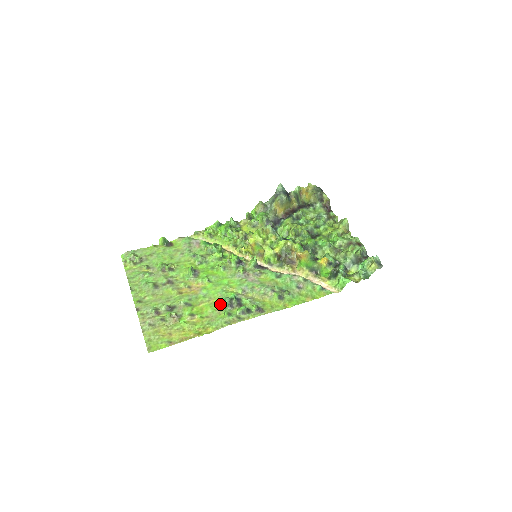
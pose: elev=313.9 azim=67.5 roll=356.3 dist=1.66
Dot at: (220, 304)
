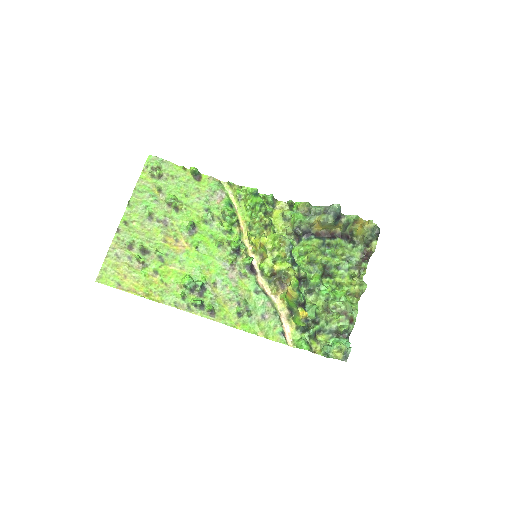
Dot at: (184, 283)
